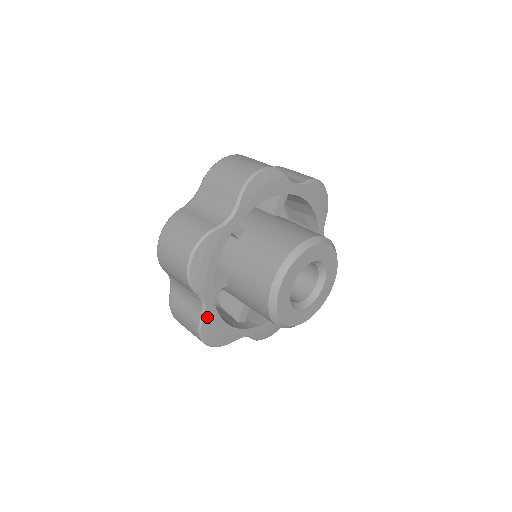
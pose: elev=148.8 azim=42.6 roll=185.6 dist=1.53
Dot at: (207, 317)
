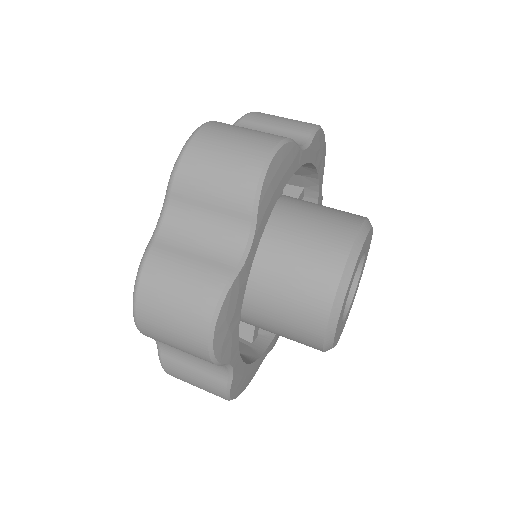
Dot at: (240, 276)
